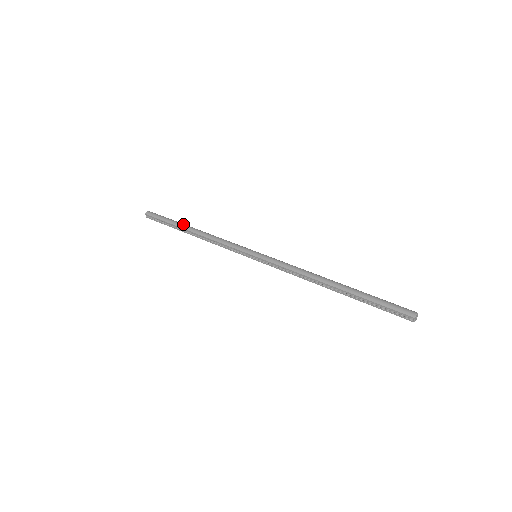
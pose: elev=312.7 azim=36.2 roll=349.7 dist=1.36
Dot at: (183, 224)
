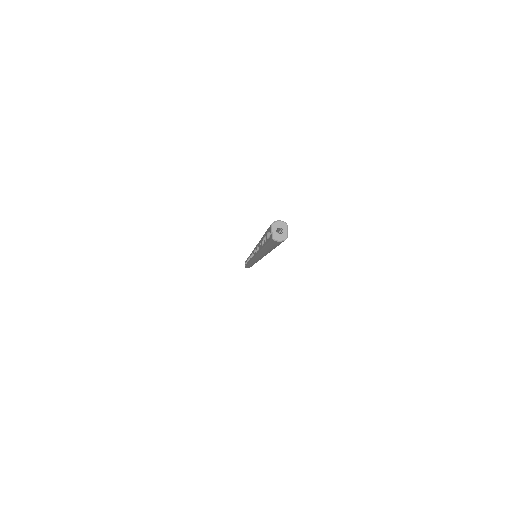
Dot at: occluded
